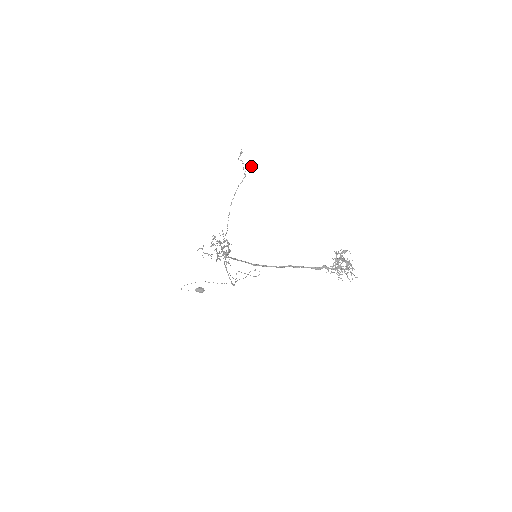
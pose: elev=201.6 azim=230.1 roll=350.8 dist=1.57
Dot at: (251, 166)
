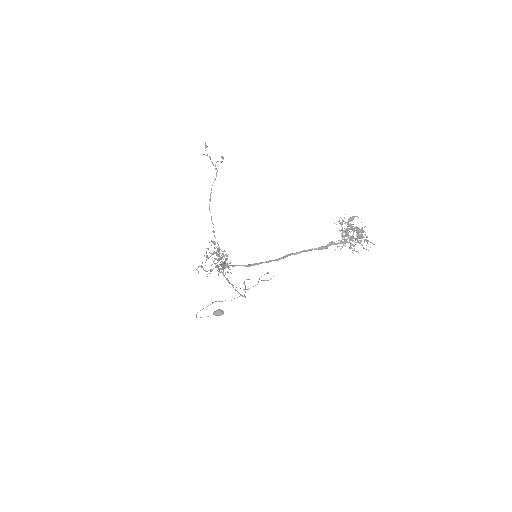
Dot at: (223, 158)
